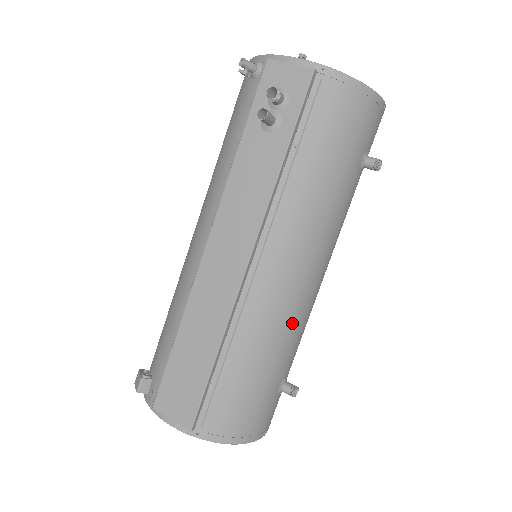
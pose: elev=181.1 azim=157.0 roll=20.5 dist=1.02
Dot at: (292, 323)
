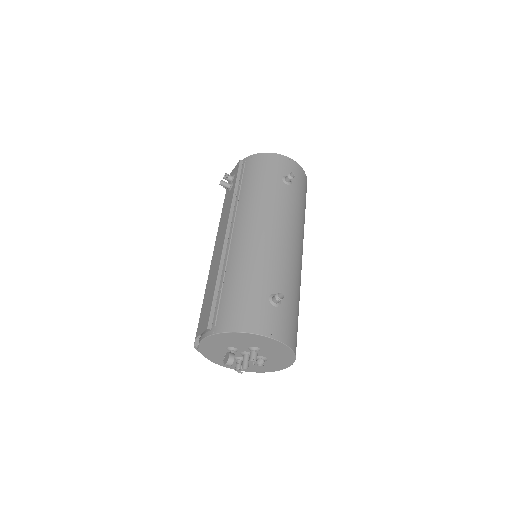
Dot at: (262, 255)
